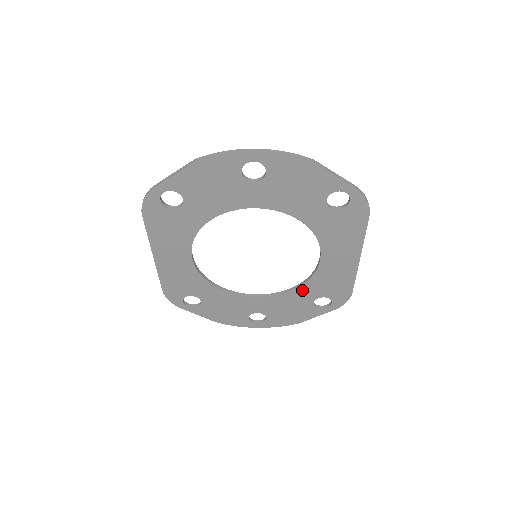
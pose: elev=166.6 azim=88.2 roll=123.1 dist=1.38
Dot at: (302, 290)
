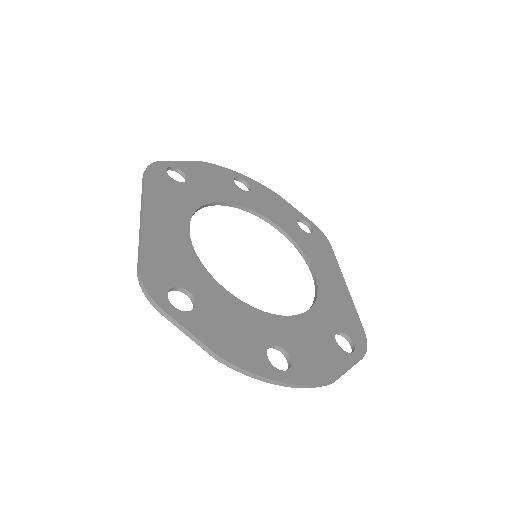
Dot at: (315, 314)
